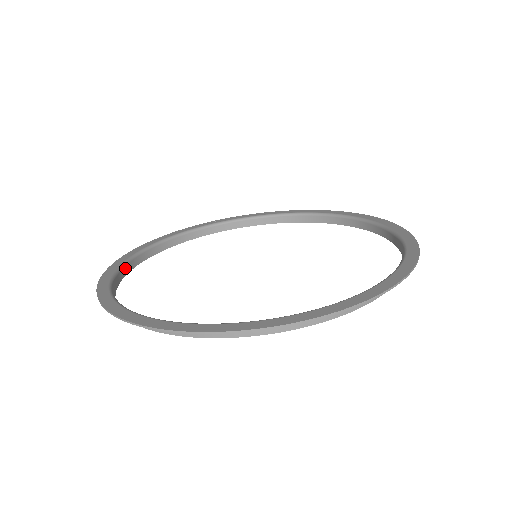
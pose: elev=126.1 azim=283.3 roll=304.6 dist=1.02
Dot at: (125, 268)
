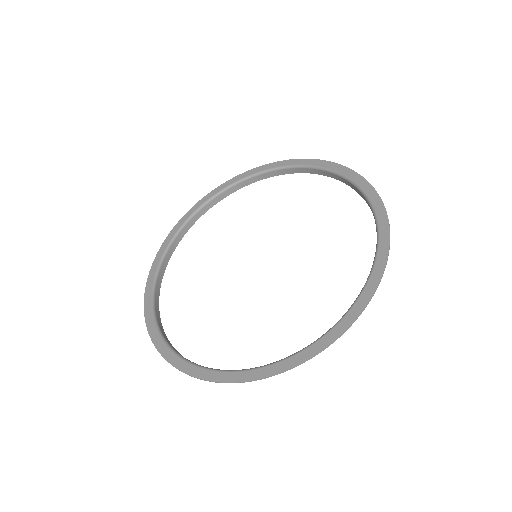
Dot at: (156, 298)
